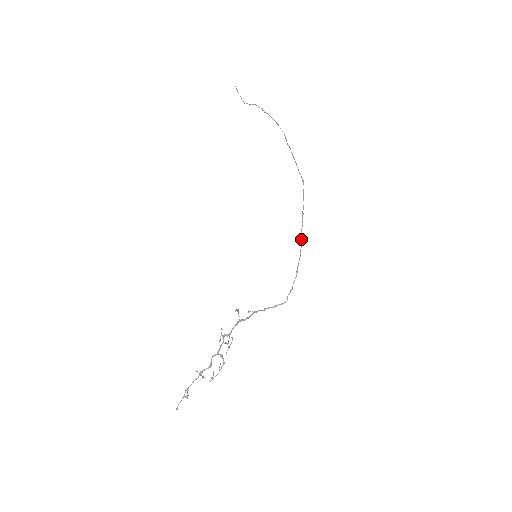
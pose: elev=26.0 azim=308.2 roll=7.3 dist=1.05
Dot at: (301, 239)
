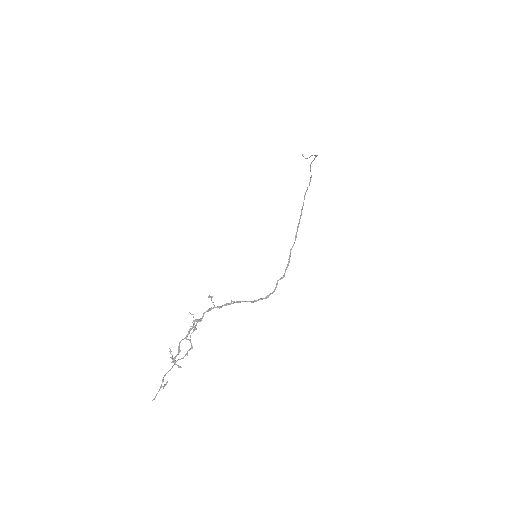
Dot at: (297, 227)
